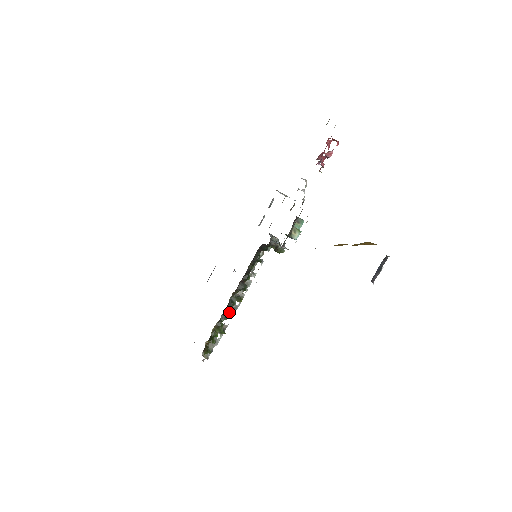
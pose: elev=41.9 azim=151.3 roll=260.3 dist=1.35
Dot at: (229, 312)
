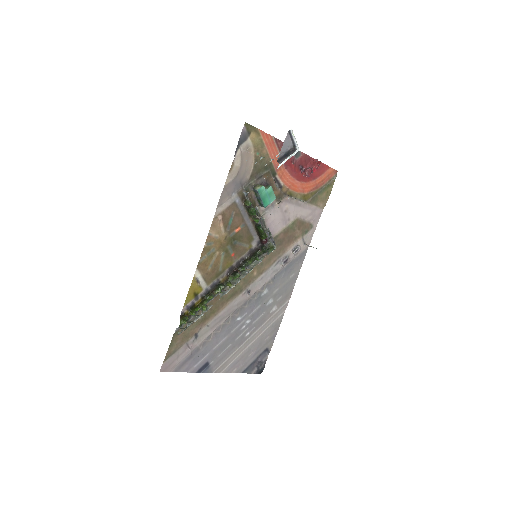
Dot at: (216, 291)
